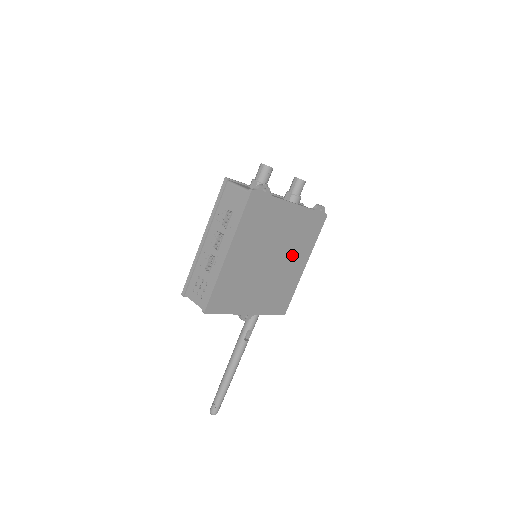
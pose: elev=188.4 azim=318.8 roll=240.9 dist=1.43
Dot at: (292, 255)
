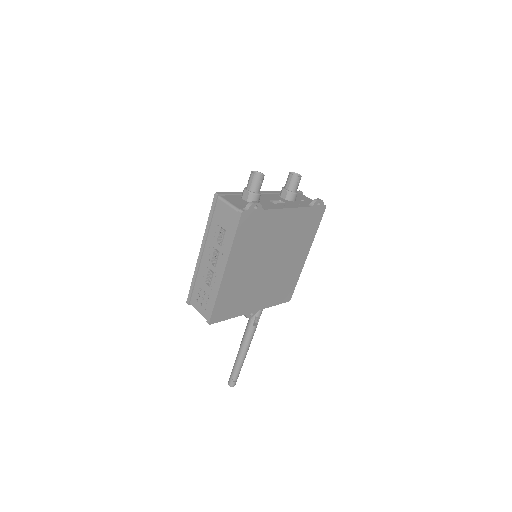
Dot at: (292, 251)
